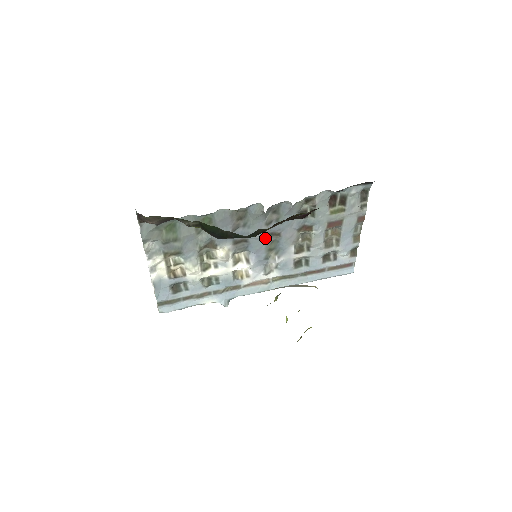
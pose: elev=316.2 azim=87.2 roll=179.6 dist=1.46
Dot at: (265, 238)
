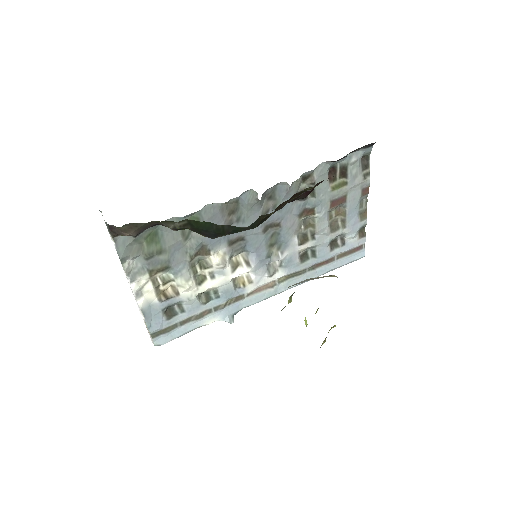
Dot at: (264, 232)
